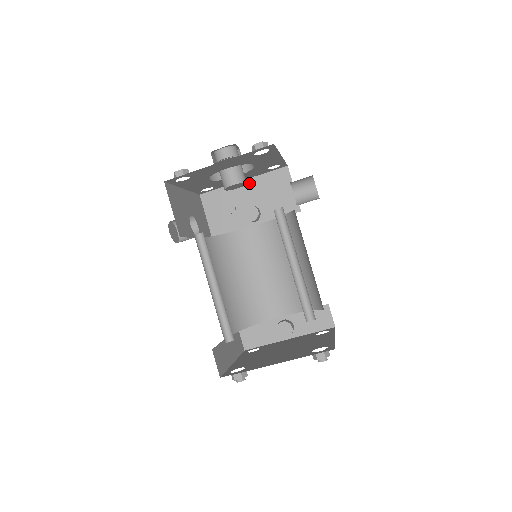
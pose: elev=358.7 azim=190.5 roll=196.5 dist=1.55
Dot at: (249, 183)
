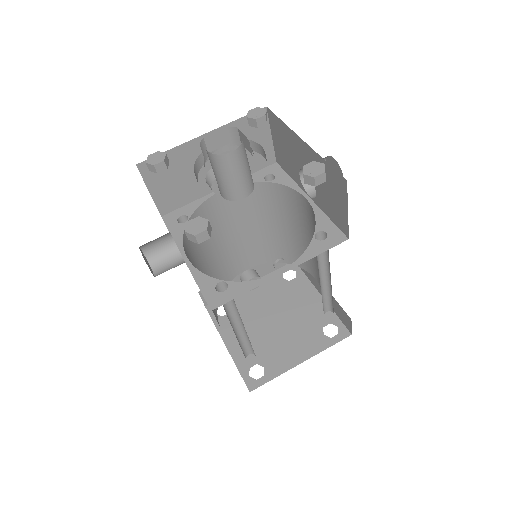
Dot at: occluded
